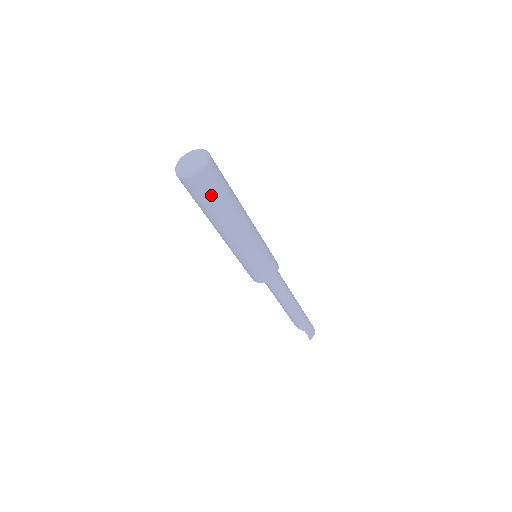
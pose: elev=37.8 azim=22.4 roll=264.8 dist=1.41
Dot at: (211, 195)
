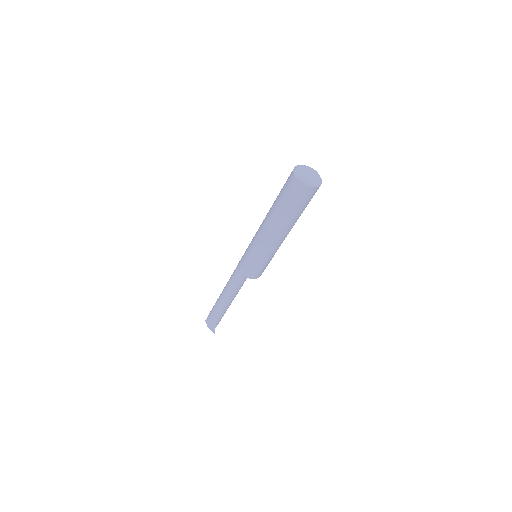
Dot at: occluded
